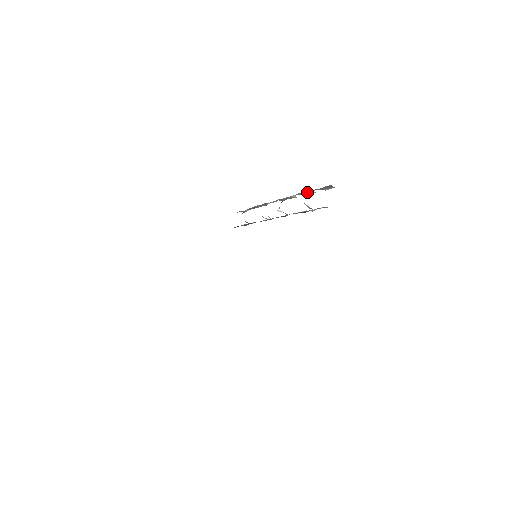
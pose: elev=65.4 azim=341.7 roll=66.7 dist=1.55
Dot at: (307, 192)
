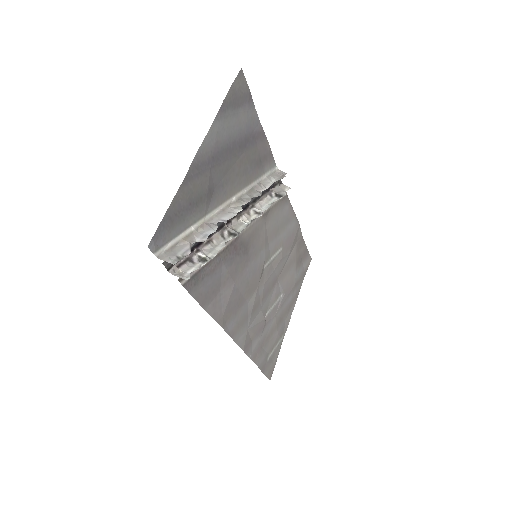
Dot at: (194, 240)
